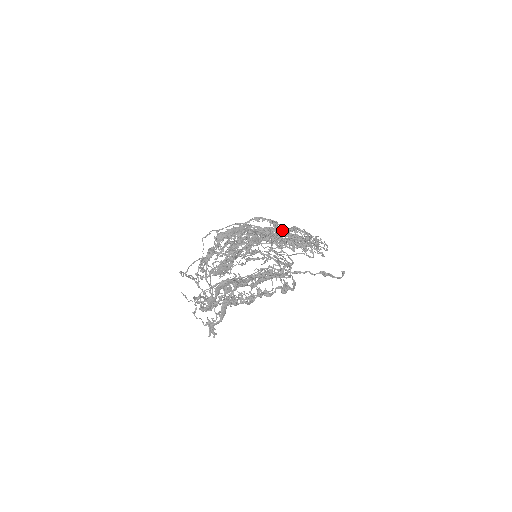
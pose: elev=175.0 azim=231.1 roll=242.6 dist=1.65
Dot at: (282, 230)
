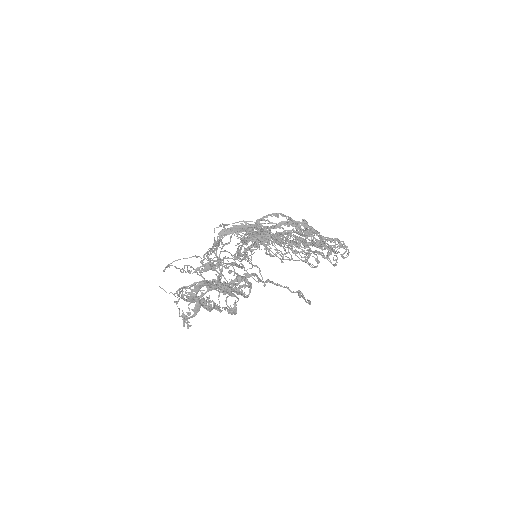
Dot at: (310, 226)
